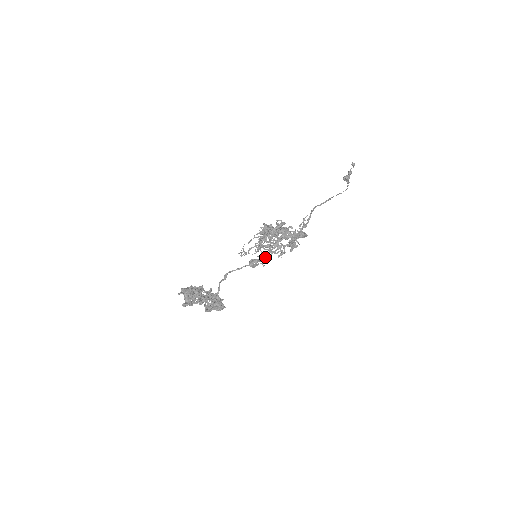
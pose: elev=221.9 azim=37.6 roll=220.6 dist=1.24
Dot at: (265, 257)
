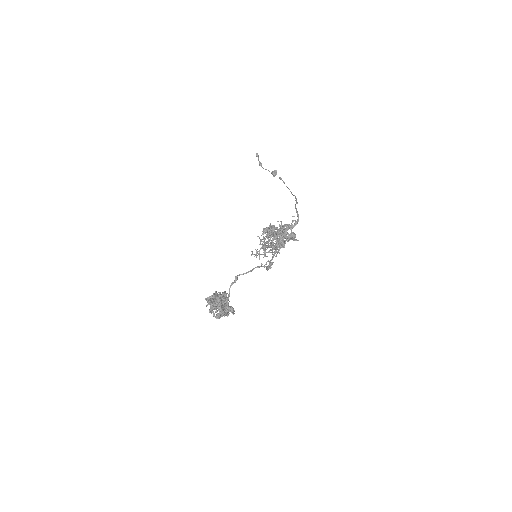
Dot at: (272, 259)
